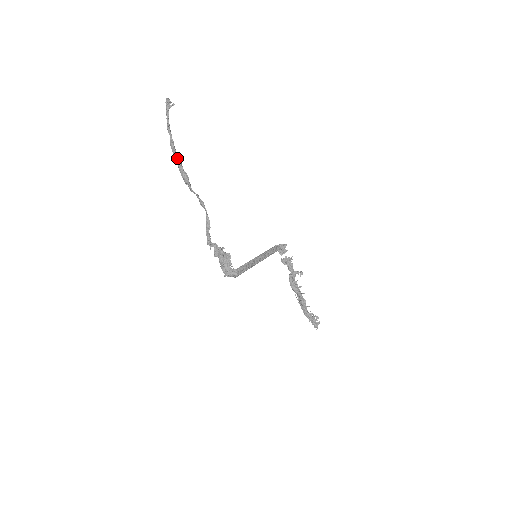
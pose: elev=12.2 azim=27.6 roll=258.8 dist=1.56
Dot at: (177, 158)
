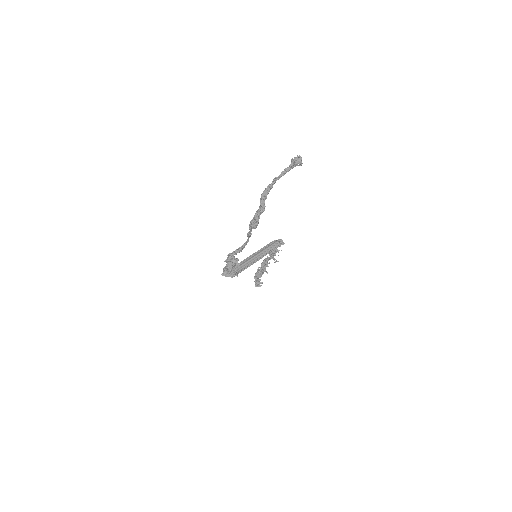
Dot at: (261, 209)
